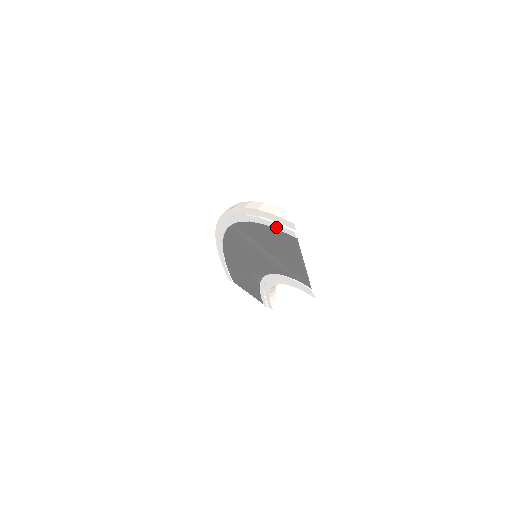
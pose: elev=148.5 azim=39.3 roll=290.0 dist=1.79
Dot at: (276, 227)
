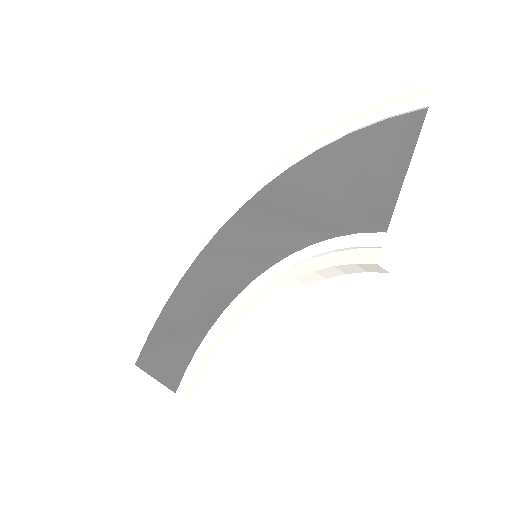
Dot at: (384, 115)
